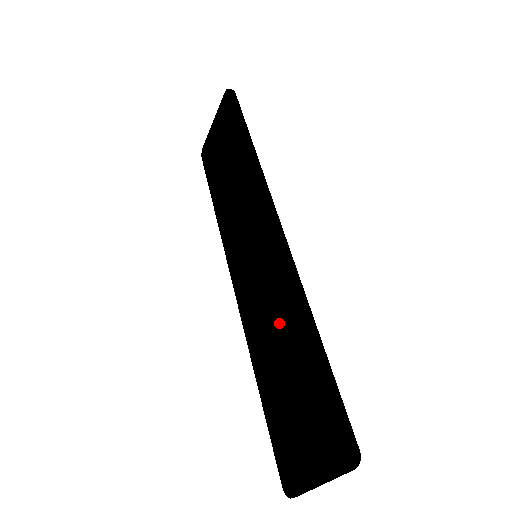
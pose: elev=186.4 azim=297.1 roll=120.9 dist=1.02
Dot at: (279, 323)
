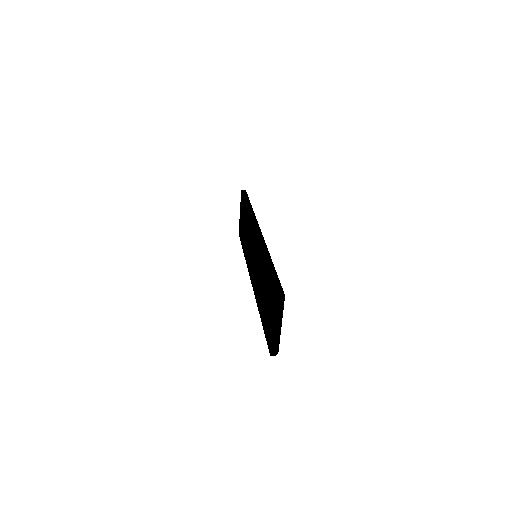
Dot at: (261, 272)
